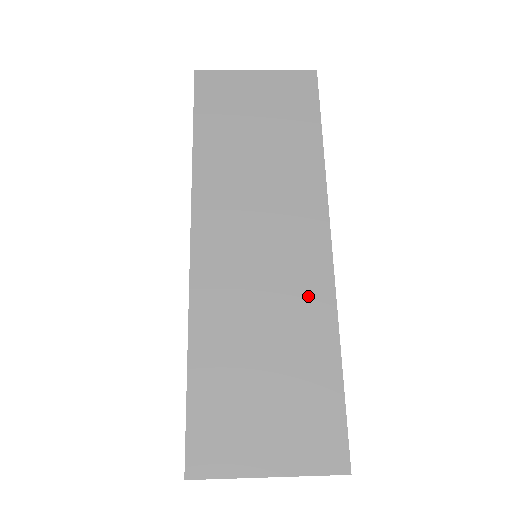
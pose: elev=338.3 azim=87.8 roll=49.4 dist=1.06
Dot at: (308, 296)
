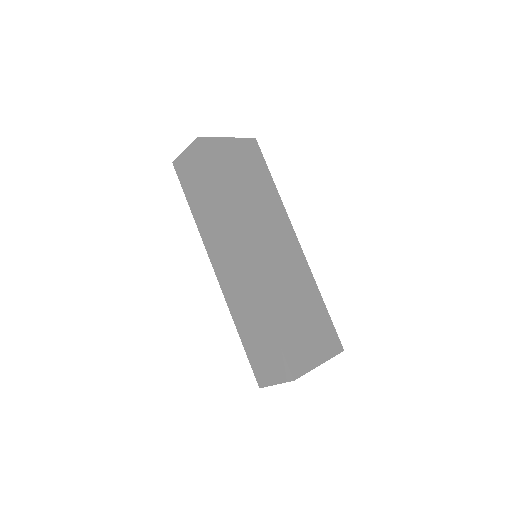
Dot at: (301, 272)
